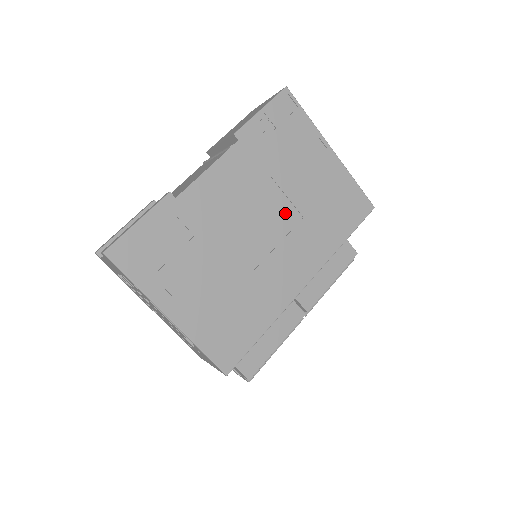
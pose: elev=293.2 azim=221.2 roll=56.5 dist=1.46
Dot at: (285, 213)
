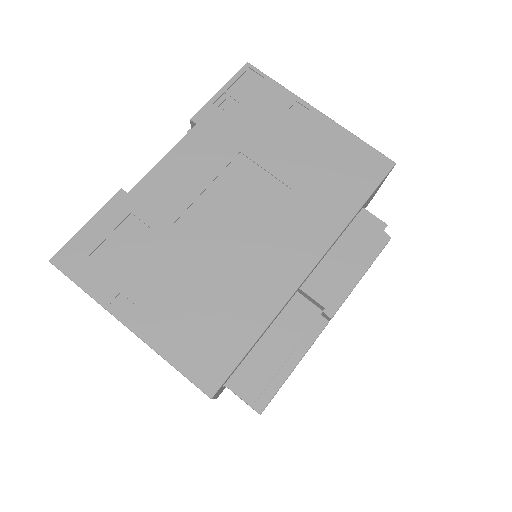
Dot at: (267, 189)
